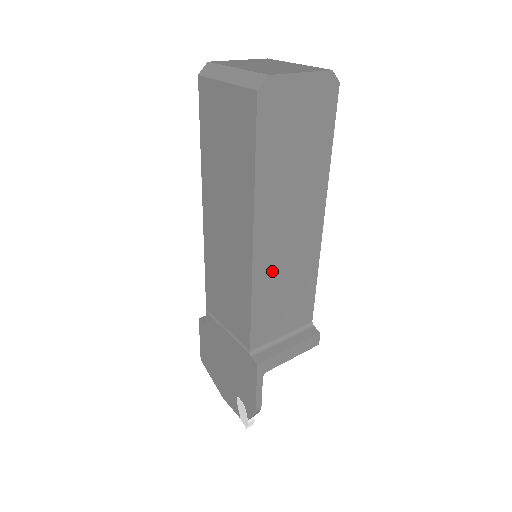
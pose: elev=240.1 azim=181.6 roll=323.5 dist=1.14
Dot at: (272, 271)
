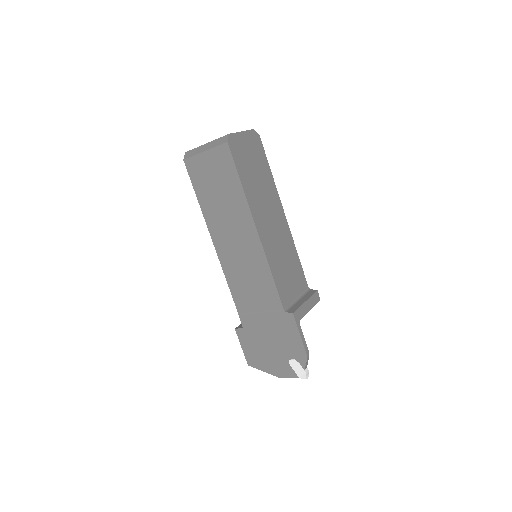
Dot at: (273, 249)
